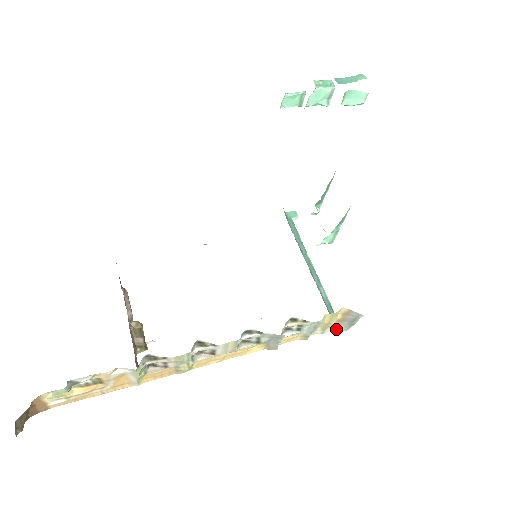
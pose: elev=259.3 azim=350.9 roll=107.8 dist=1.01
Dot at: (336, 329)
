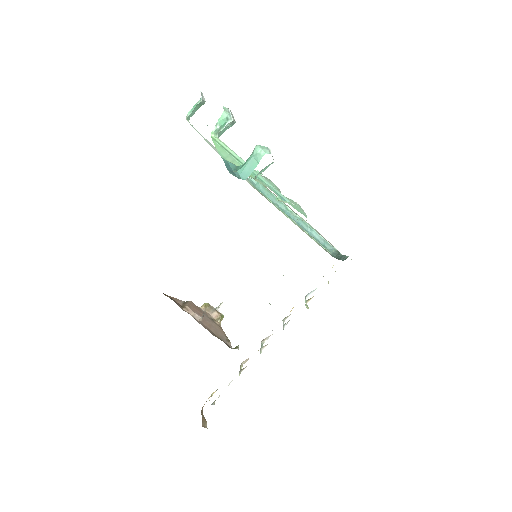
Dot at: occluded
